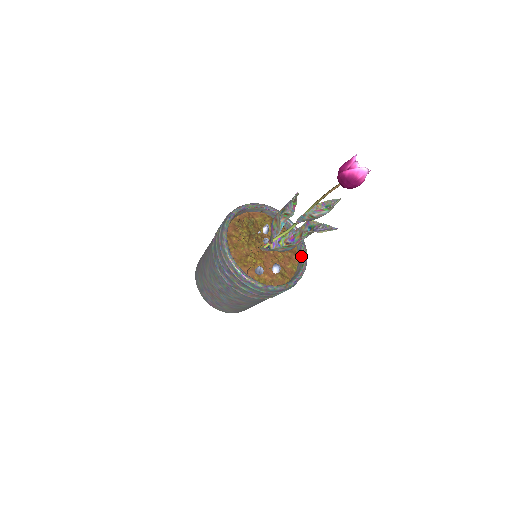
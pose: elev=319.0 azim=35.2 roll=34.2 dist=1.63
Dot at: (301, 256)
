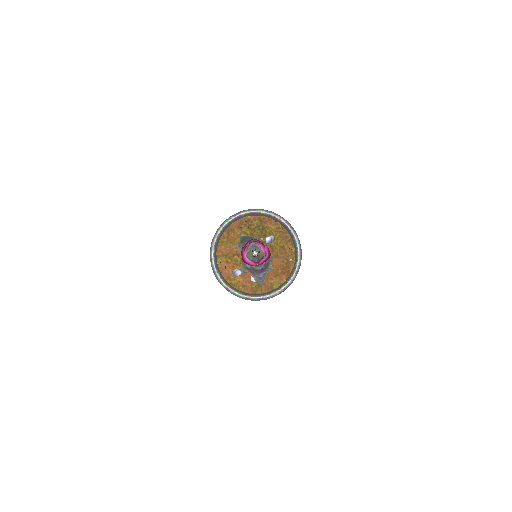
Dot at: (288, 279)
